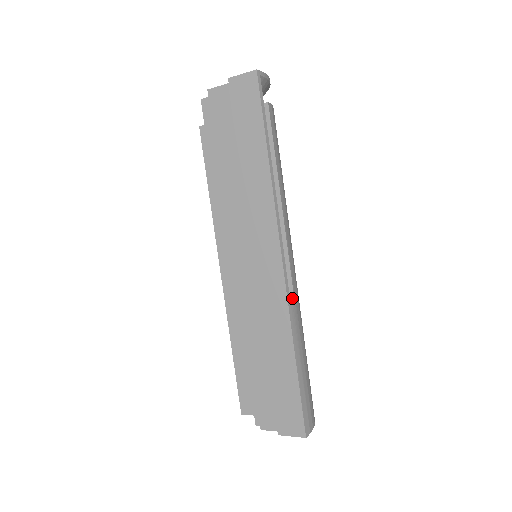
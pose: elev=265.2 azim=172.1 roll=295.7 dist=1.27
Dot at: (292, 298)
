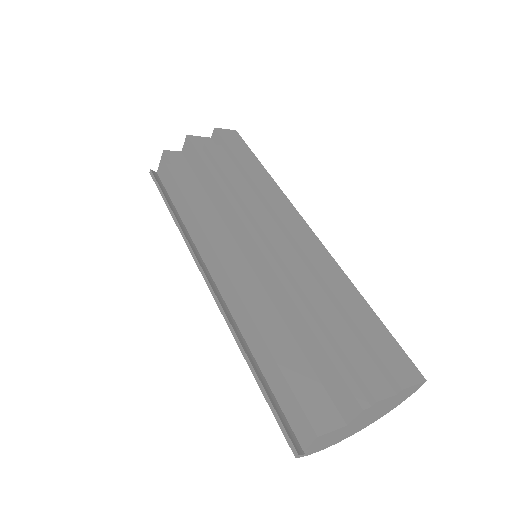
Dot at: occluded
